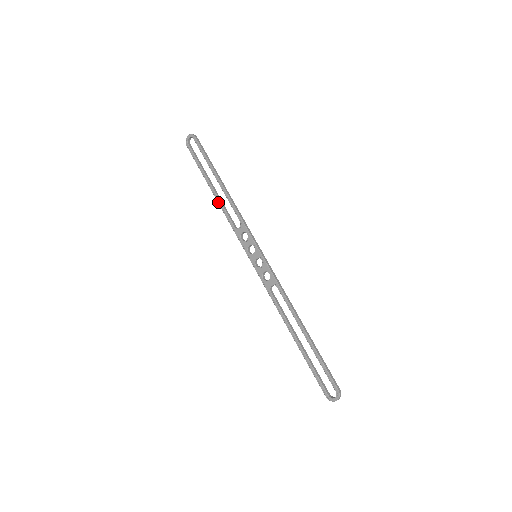
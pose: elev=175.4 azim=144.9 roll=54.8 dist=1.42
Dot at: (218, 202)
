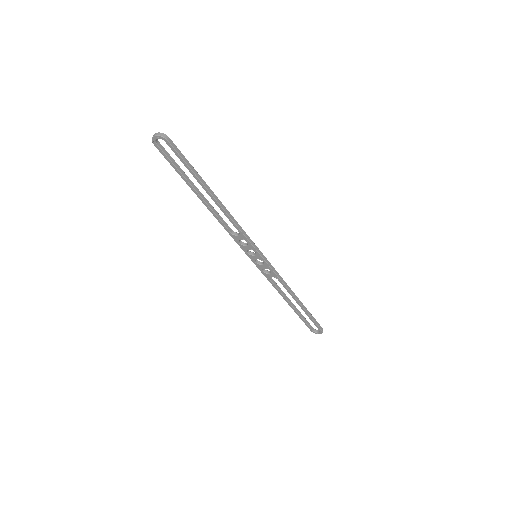
Dot at: (209, 210)
